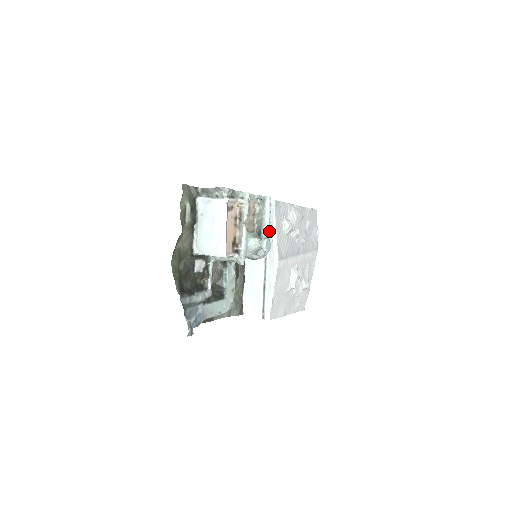
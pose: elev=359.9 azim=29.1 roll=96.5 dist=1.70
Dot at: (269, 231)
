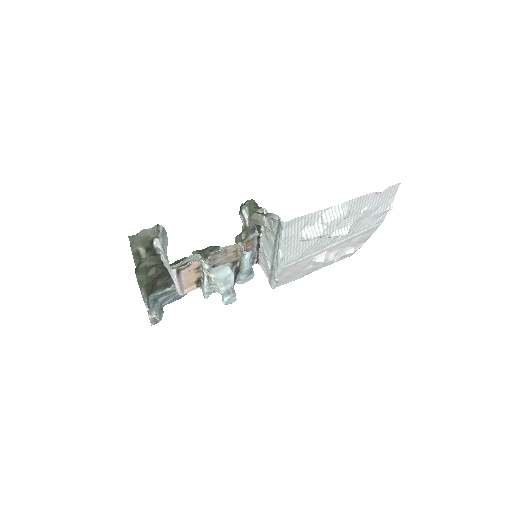
Dot at: (278, 239)
